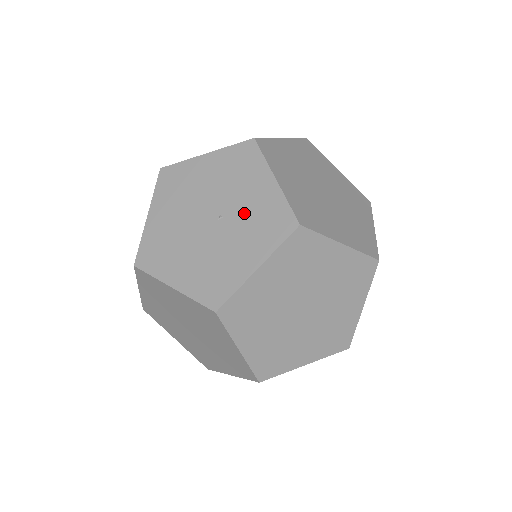
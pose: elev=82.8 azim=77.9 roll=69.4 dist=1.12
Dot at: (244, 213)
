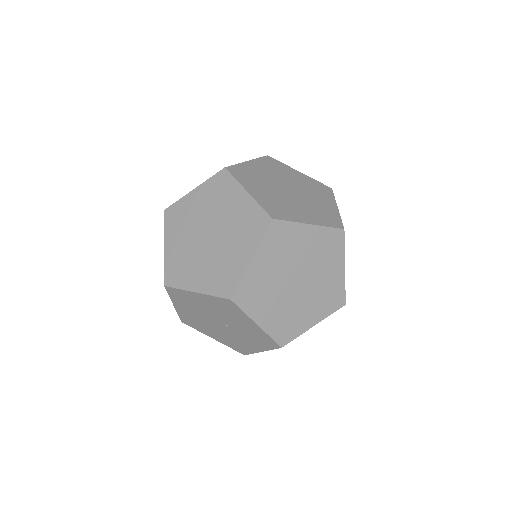
Dot at: (242, 330)
